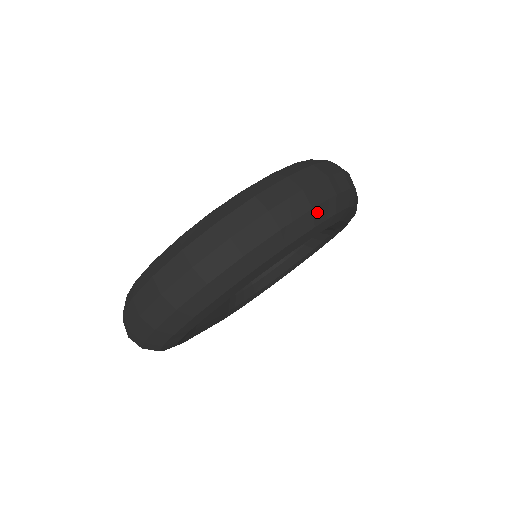
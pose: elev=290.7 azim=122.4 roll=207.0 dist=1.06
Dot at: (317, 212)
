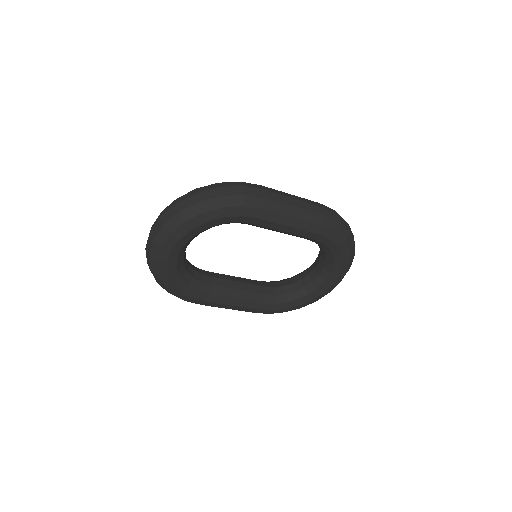
Dot at: (204, 204)
